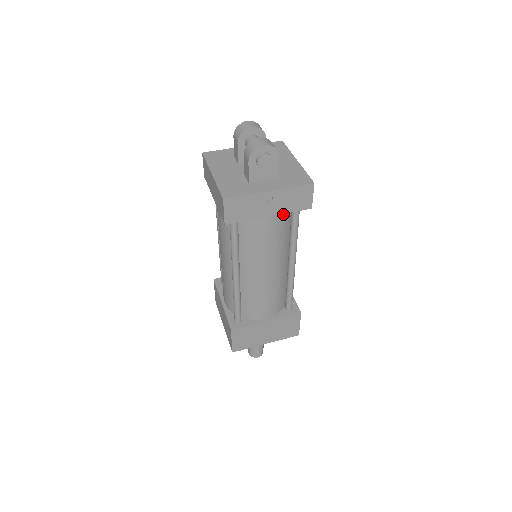
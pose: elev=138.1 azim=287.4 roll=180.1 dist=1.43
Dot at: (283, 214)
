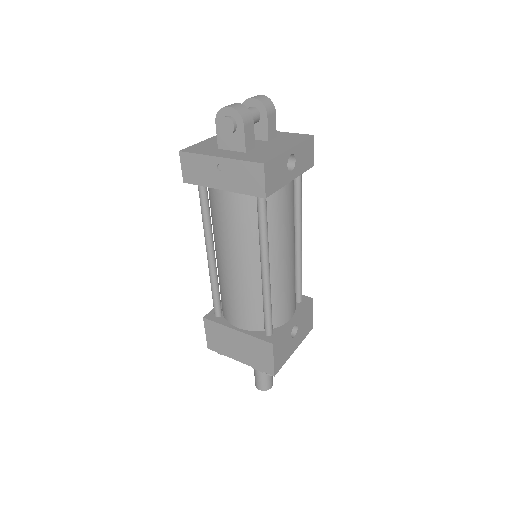
Dot at: (245, 197)
